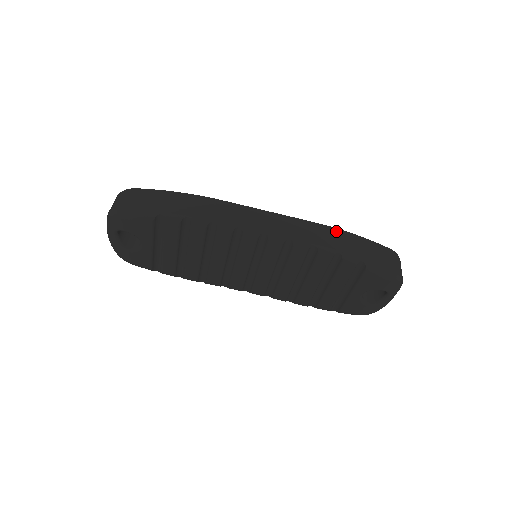
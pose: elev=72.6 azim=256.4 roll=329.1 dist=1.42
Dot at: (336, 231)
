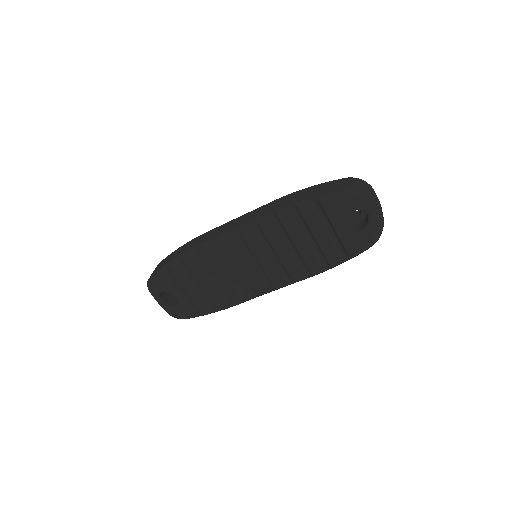
Dot at: (291, 195)
